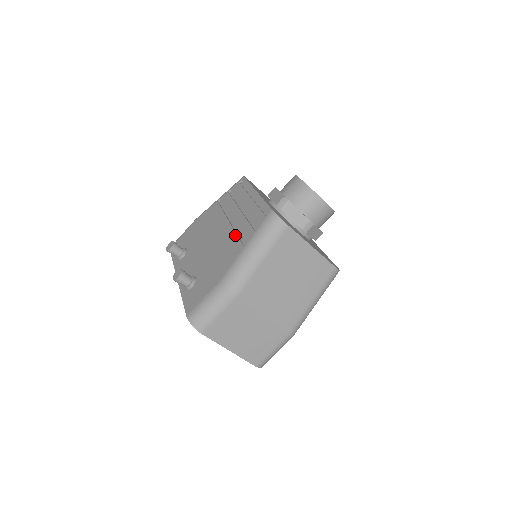
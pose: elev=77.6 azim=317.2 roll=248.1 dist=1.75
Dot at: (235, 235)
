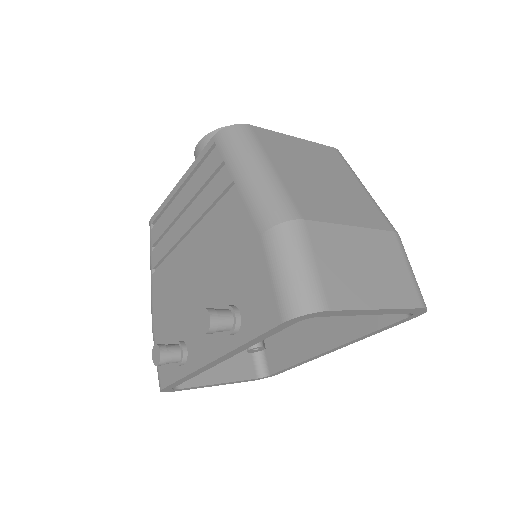
Dot at: (211, 214)
